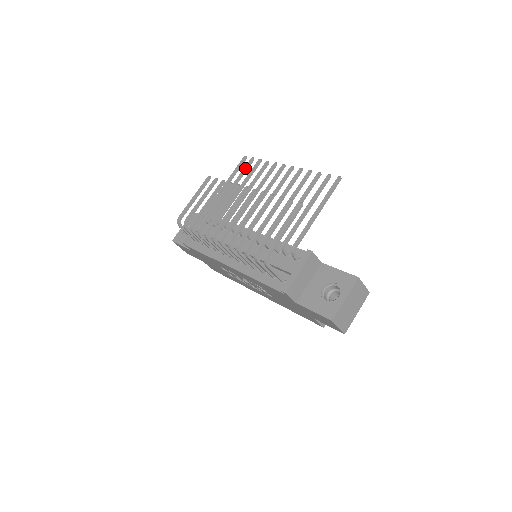
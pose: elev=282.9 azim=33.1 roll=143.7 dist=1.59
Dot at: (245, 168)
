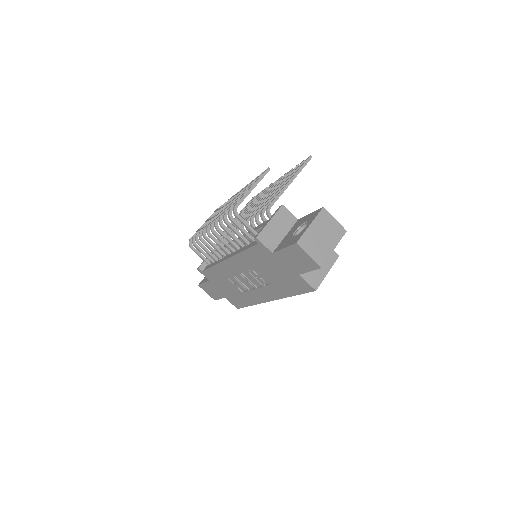
Dot at: (251, 201)
